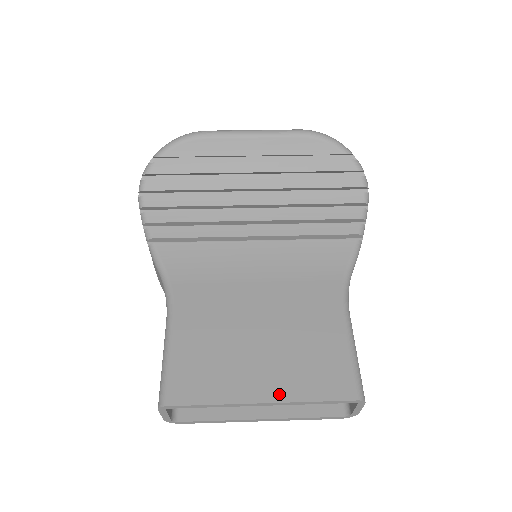
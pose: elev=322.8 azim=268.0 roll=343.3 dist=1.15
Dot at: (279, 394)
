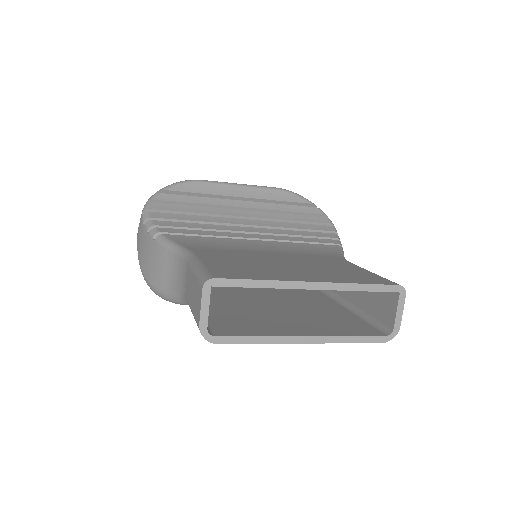
Dot at: (325, 280)
